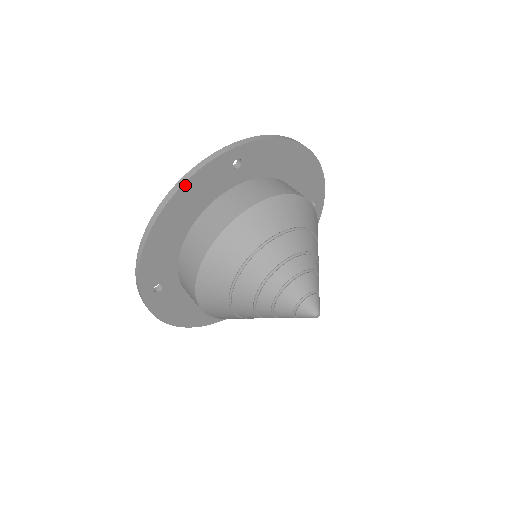
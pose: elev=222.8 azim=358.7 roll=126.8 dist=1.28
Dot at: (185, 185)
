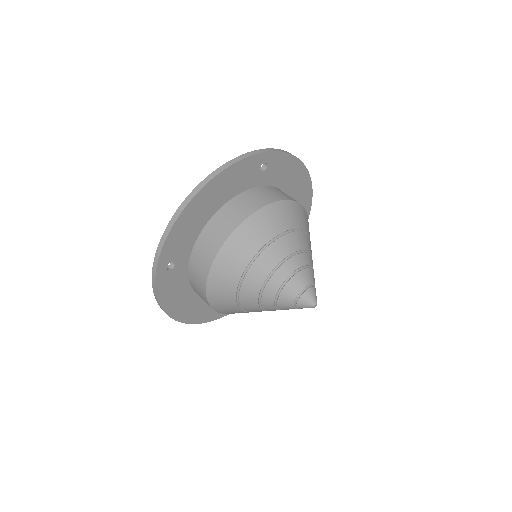
Dot at: (226, 170)
